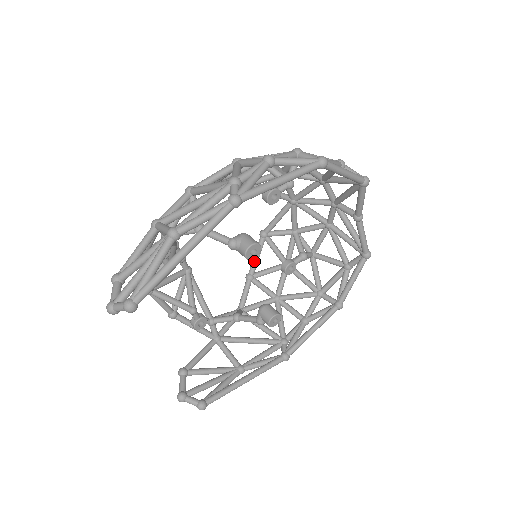
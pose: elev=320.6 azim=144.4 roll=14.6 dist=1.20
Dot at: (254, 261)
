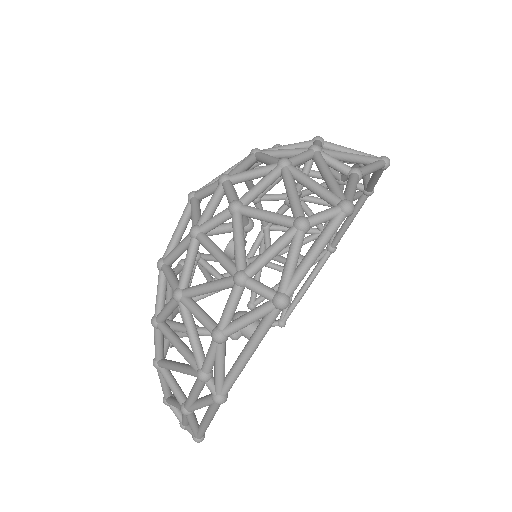
Dot at: occluded
